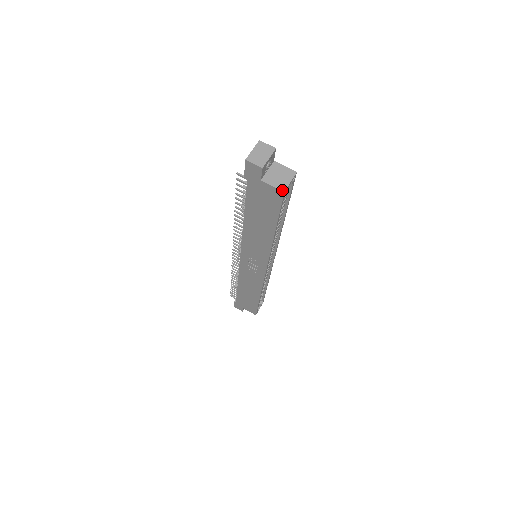
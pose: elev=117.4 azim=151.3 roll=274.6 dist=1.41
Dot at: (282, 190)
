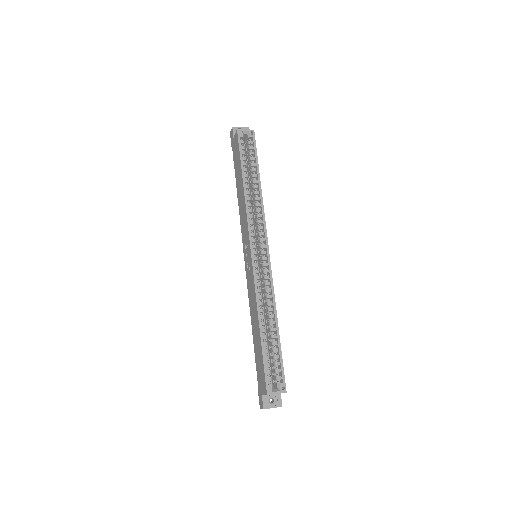
Dot at: (237, 130)
